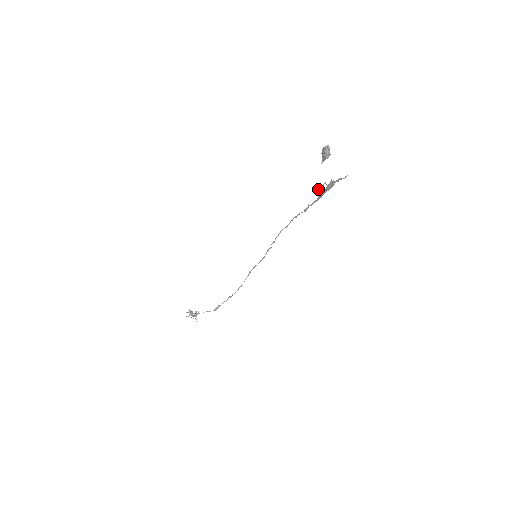
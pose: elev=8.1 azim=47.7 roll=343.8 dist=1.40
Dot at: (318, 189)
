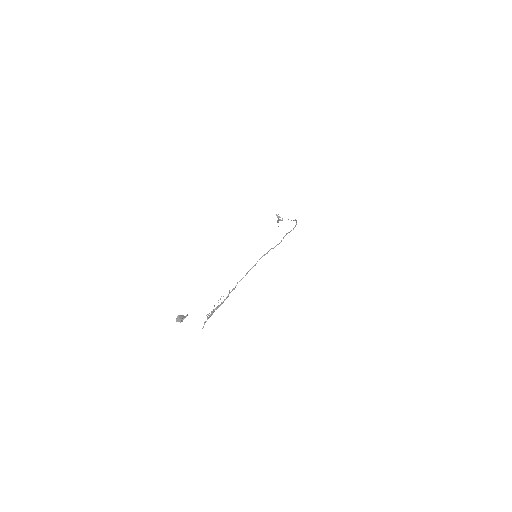
Dot at: (218, 300)
